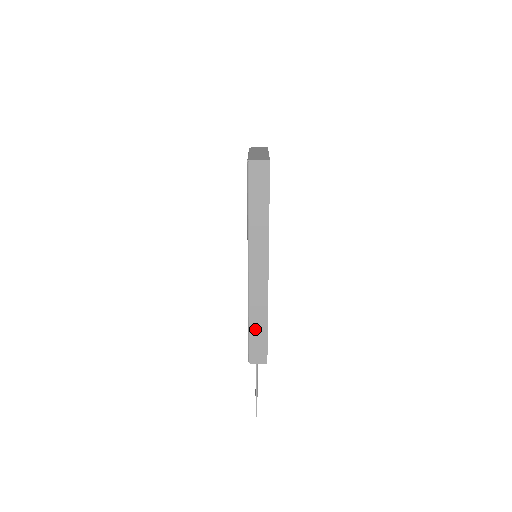
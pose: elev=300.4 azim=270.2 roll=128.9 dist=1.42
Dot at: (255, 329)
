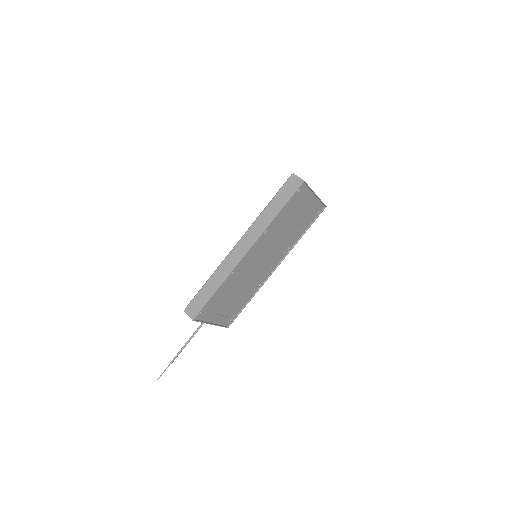
Dot at: (207, 287)
